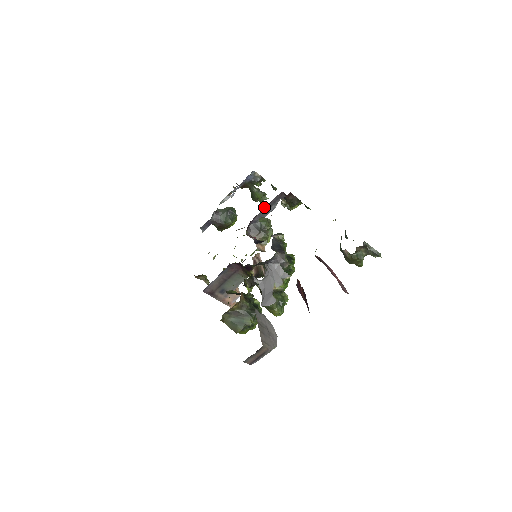
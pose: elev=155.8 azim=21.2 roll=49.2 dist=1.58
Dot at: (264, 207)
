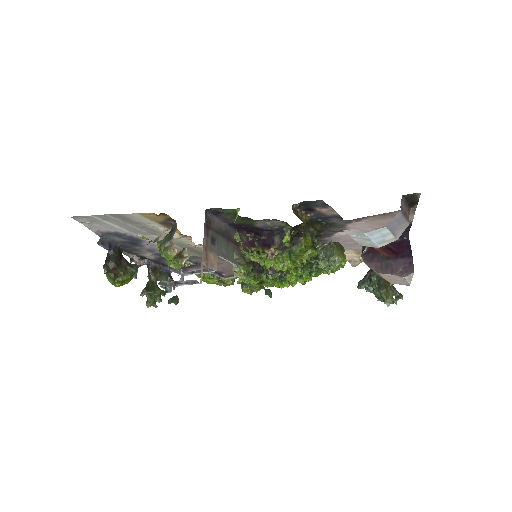
Dot at: occluded
